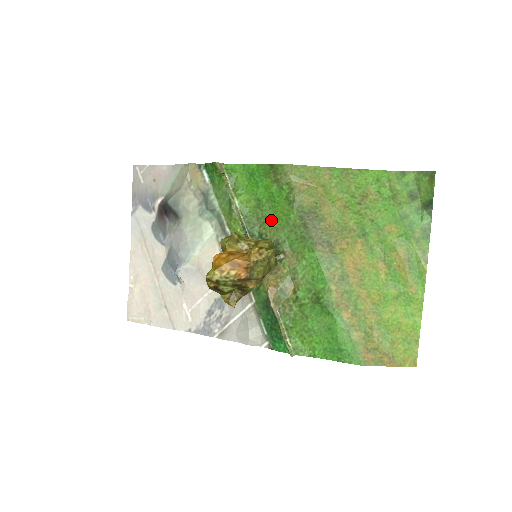
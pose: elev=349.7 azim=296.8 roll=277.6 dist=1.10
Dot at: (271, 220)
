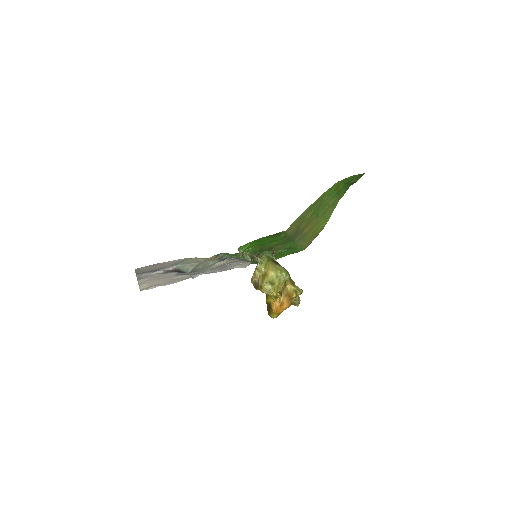
Dot at: (269, 245)
